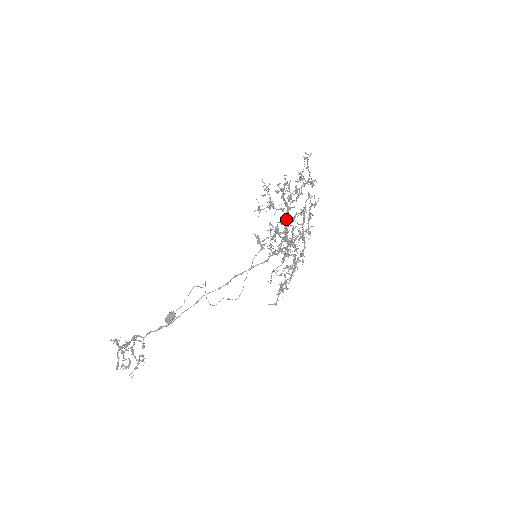
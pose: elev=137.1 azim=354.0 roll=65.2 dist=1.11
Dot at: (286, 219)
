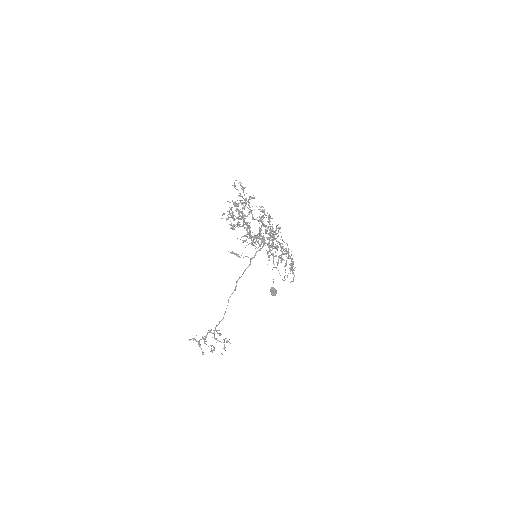
Dot at: (250, 230)
